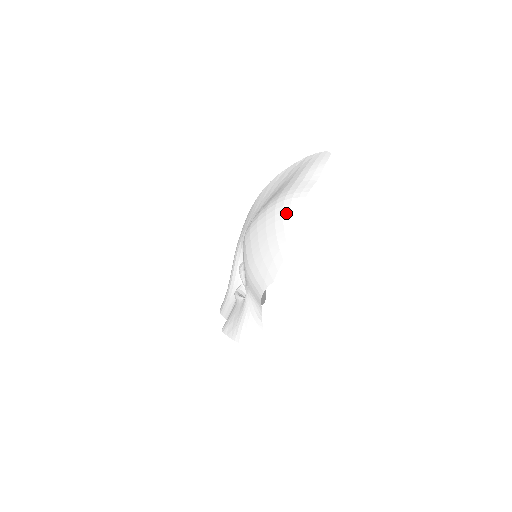
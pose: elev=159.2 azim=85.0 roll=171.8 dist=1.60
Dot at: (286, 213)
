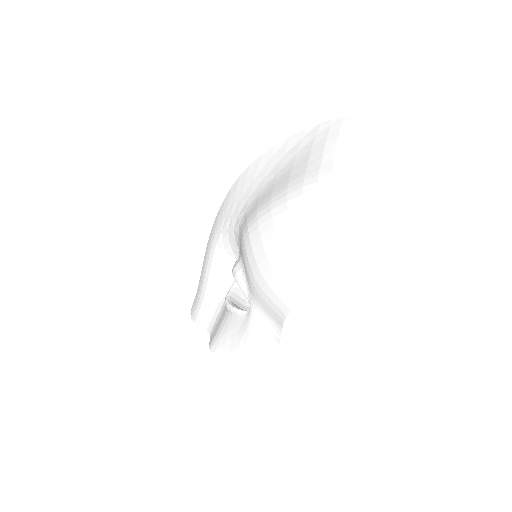
Dot at: (325, 208)
